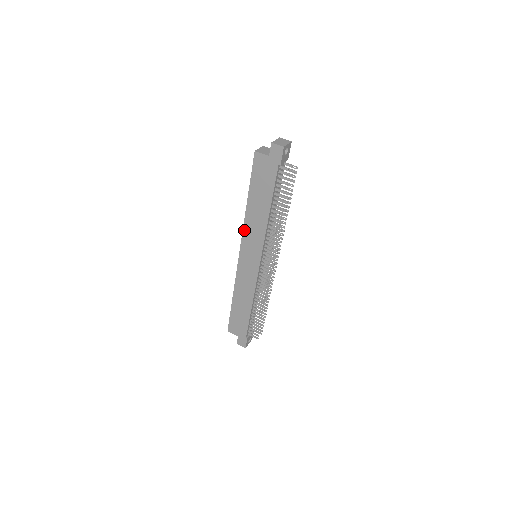
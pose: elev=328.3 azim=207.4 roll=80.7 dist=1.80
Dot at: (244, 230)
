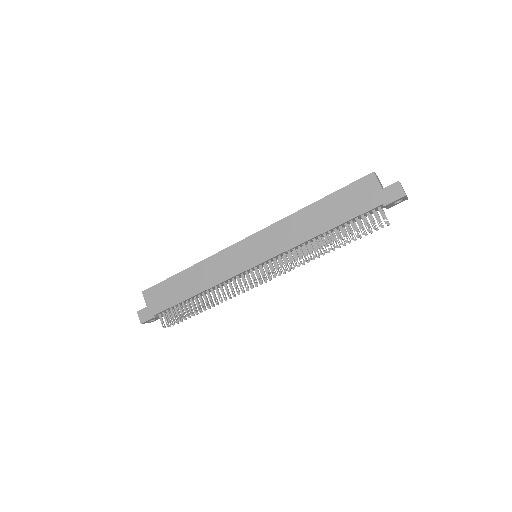
Dot at: (277, 223)
